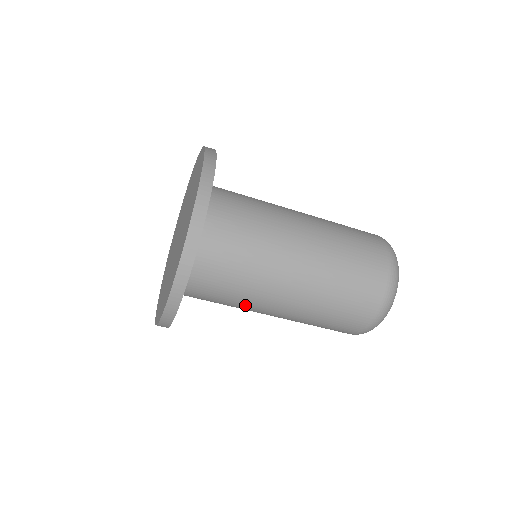
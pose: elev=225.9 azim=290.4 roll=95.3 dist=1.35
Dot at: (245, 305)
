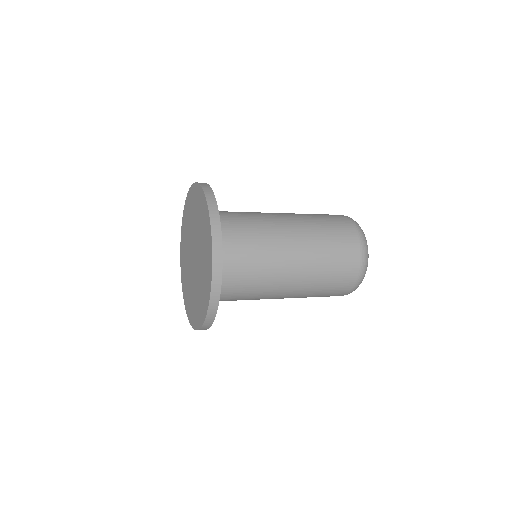
Dot at: occluded
